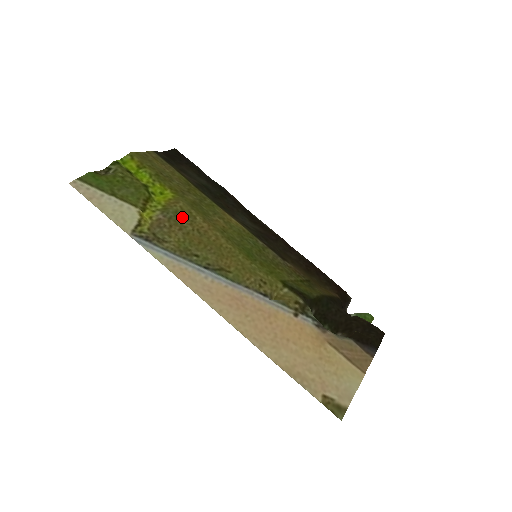
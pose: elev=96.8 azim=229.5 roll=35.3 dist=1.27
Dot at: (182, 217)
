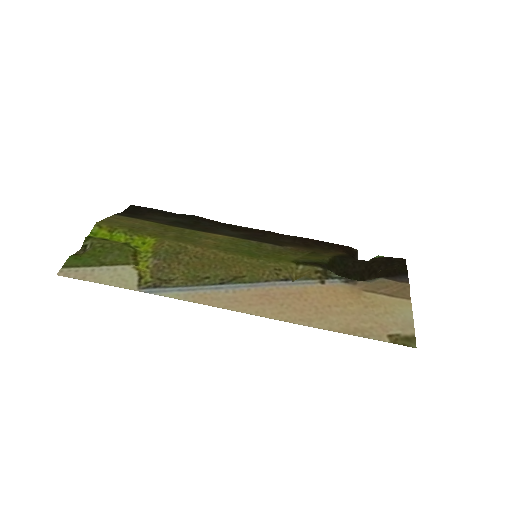
Dot at: (174, 253)
